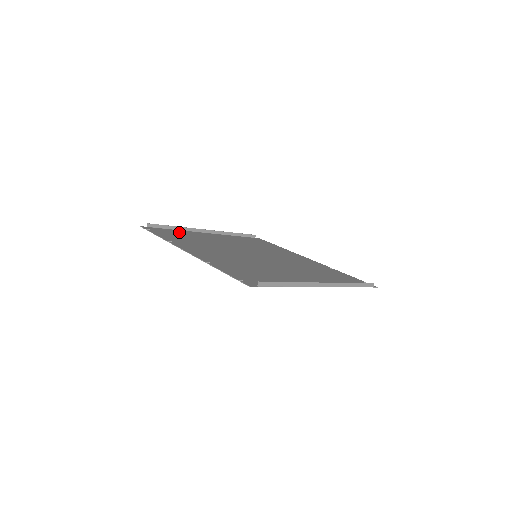
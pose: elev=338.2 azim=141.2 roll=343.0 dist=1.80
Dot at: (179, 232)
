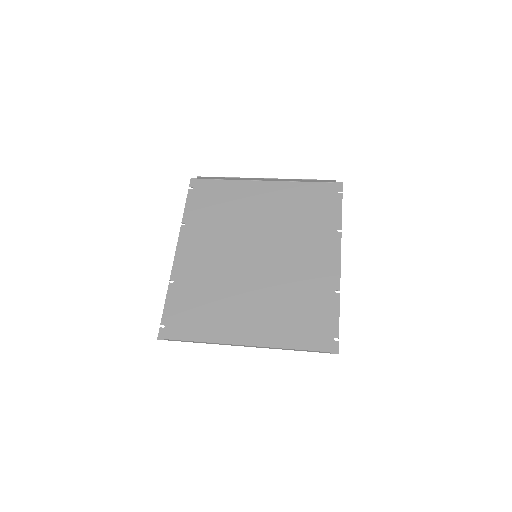
Dot at: (224, 188)
